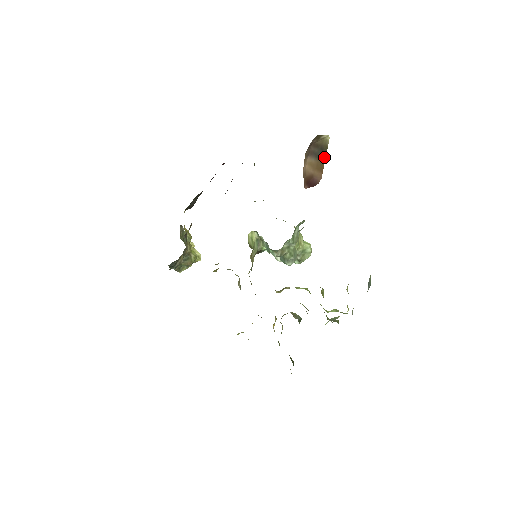
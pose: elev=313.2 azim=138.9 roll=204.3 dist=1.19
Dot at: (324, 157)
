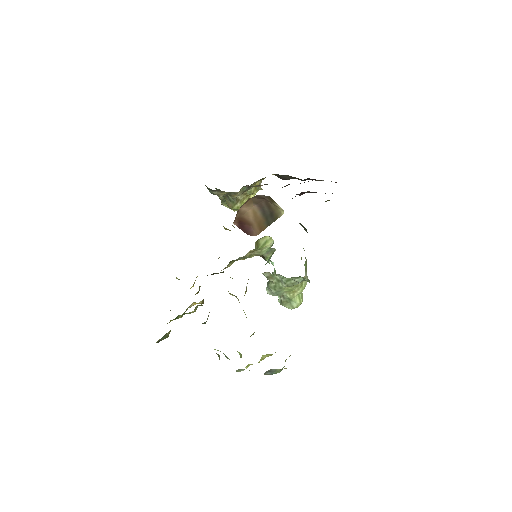
Dot at: (270, 222)
